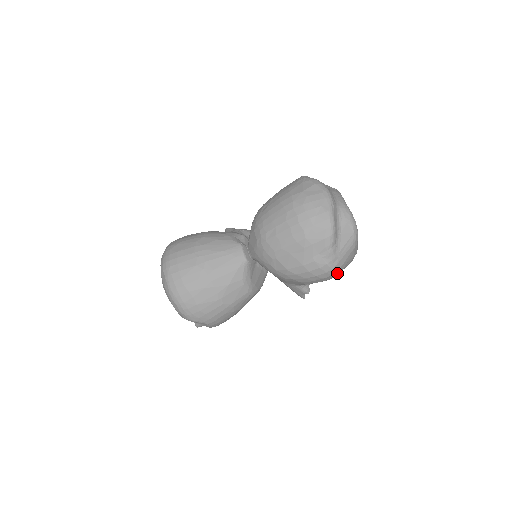
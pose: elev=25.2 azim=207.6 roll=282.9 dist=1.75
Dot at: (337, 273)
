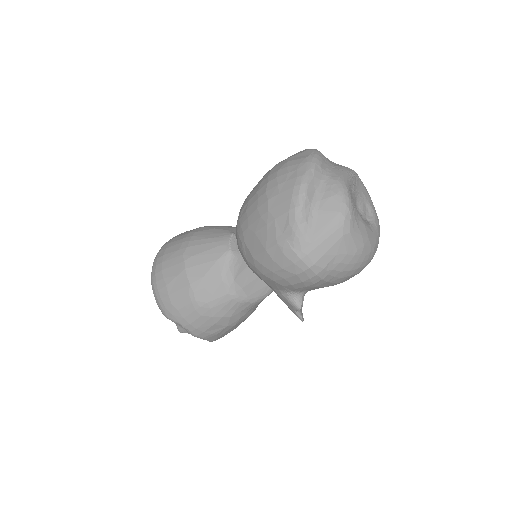
Dot at: (314, 270)
